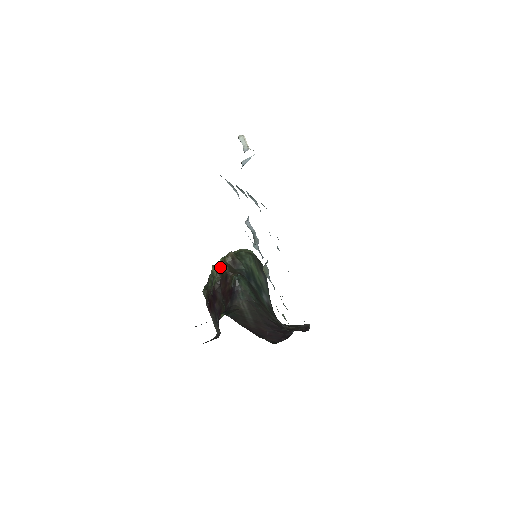
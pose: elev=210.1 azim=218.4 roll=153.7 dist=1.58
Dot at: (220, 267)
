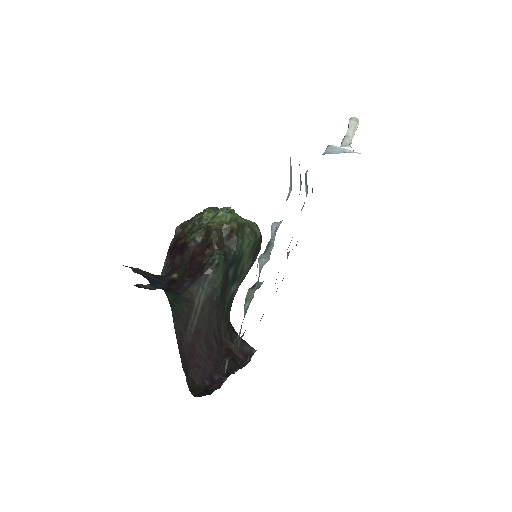
Dot at: (211, 229)
